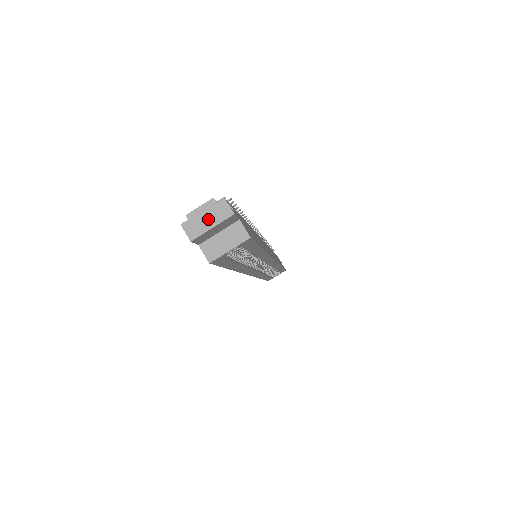
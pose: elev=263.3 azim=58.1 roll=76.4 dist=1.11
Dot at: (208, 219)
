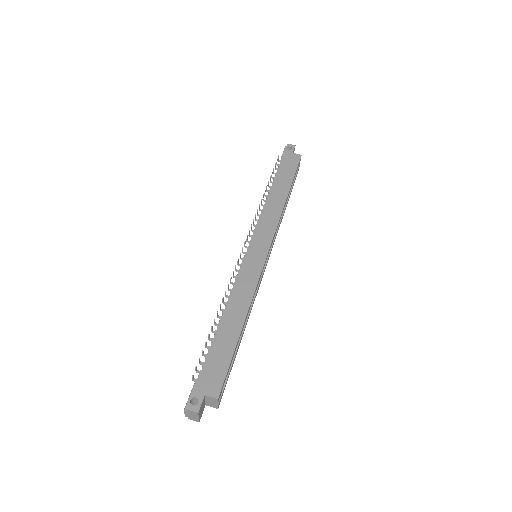
Dot at: (193, 416)
